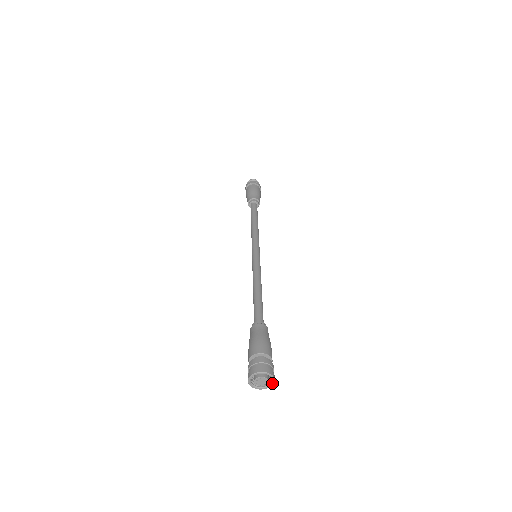
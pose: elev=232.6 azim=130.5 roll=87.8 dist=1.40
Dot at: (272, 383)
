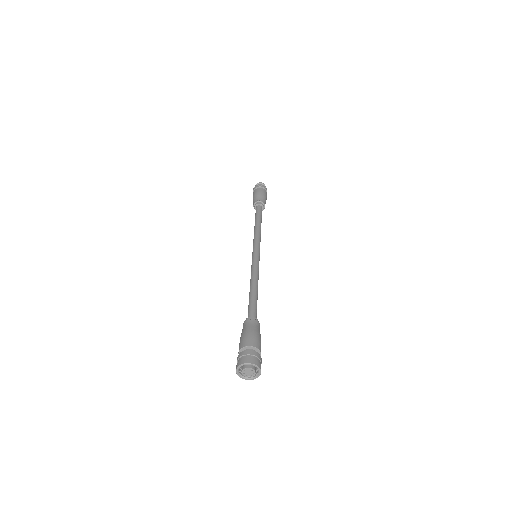
Dot at: (258, 369)
